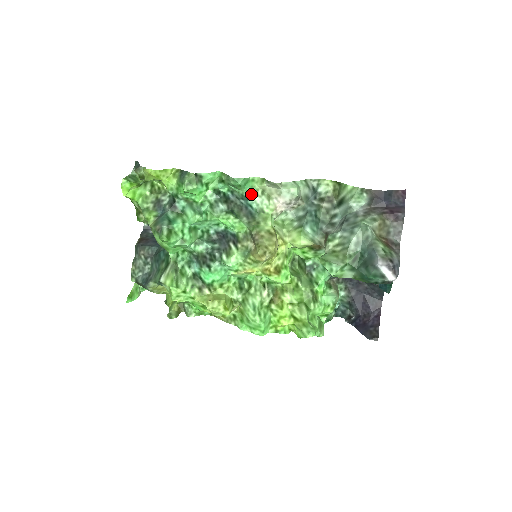
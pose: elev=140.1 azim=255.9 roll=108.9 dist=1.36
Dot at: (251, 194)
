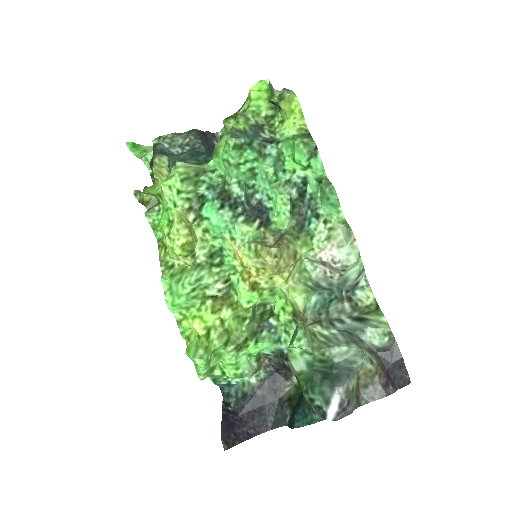
Dot at: (323, 217)
